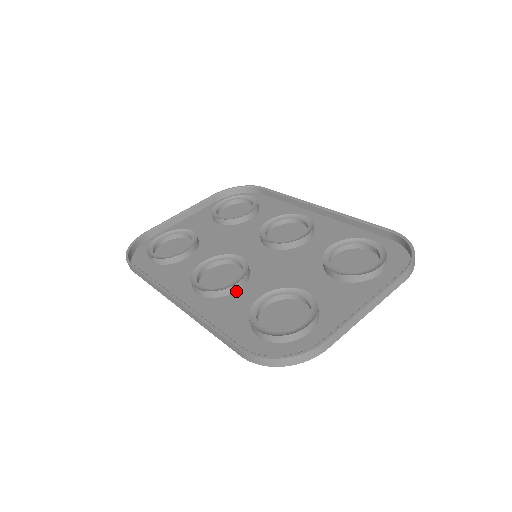
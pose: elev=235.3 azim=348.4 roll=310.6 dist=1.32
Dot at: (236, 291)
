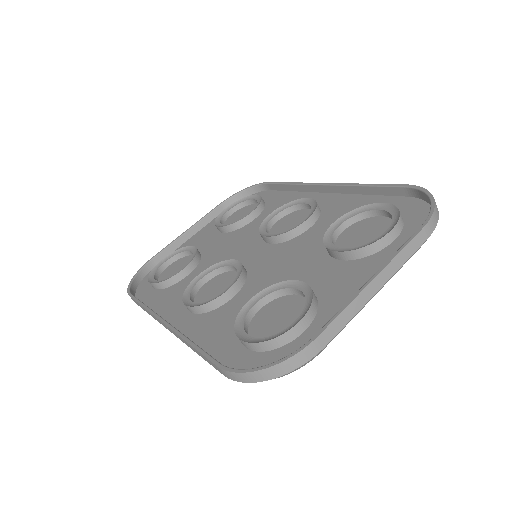
Dot at: (230, 300)
